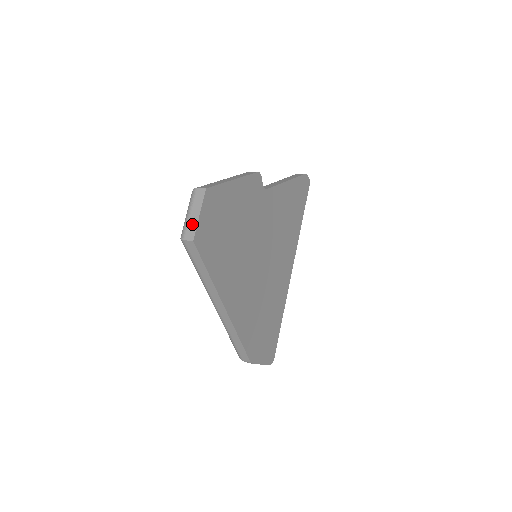
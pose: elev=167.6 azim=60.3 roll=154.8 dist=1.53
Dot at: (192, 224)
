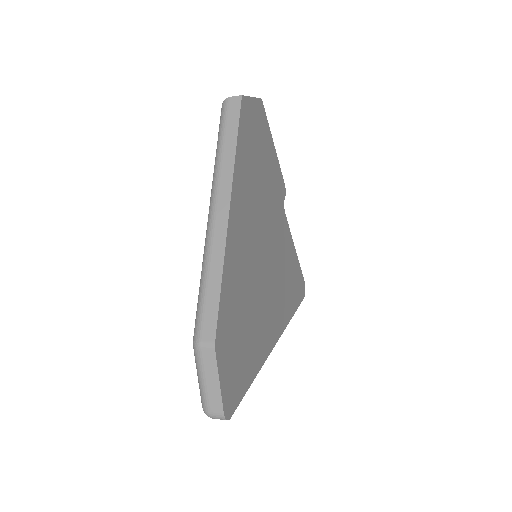
Dot at: occluded
